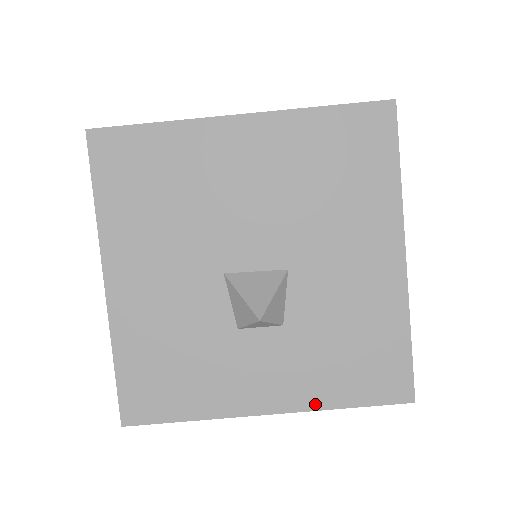
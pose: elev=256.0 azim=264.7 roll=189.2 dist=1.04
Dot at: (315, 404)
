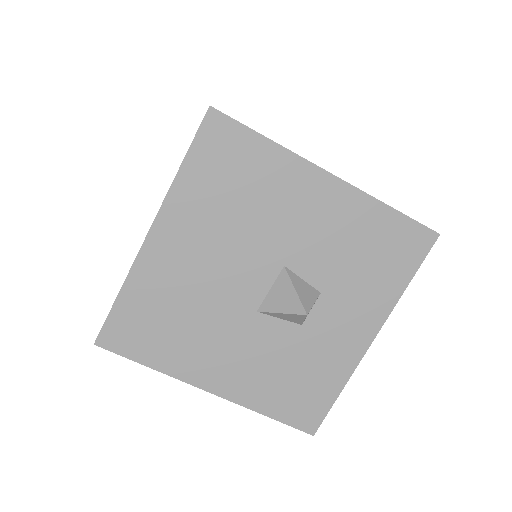
Dot at: (390, 304)
